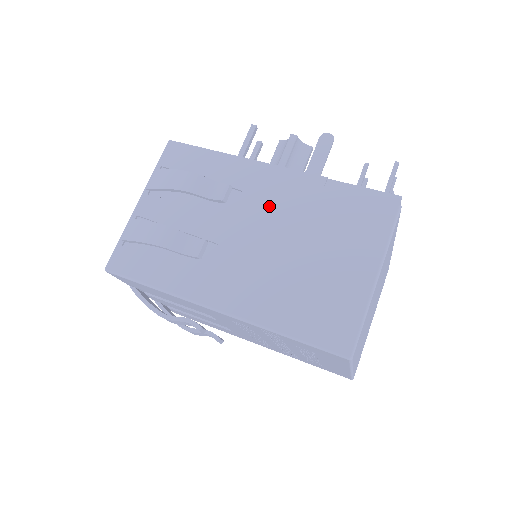
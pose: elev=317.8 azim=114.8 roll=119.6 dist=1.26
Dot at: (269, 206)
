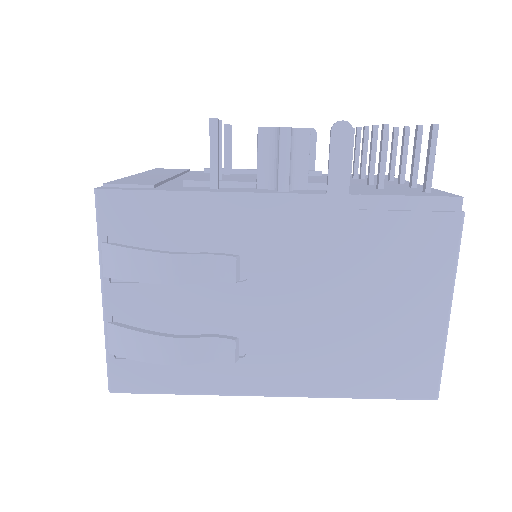
Dot at: (292, 257)
